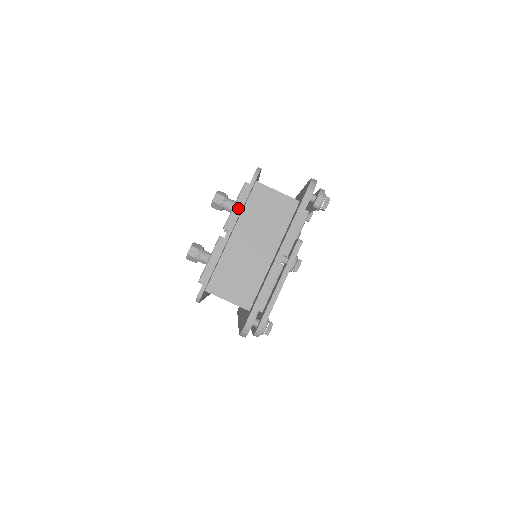
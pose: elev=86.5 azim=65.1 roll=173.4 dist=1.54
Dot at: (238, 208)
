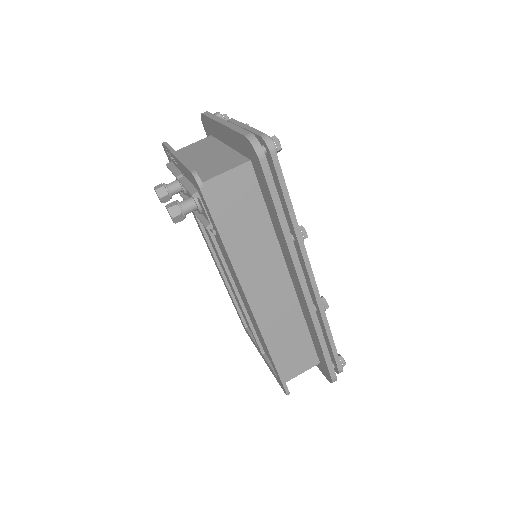
Dot at: (169, 150)
